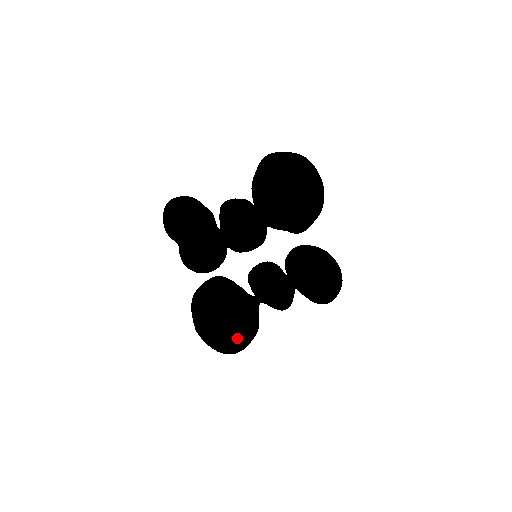
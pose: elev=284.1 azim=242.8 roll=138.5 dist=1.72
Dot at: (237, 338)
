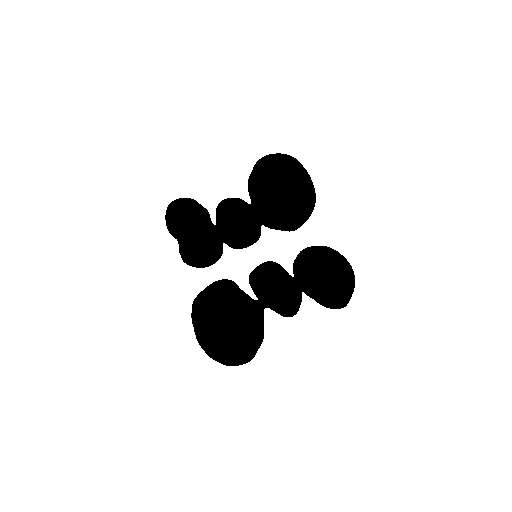
Dot at: (228, 328)
